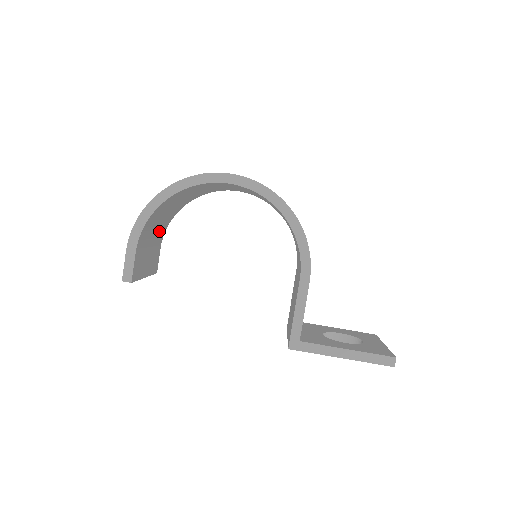
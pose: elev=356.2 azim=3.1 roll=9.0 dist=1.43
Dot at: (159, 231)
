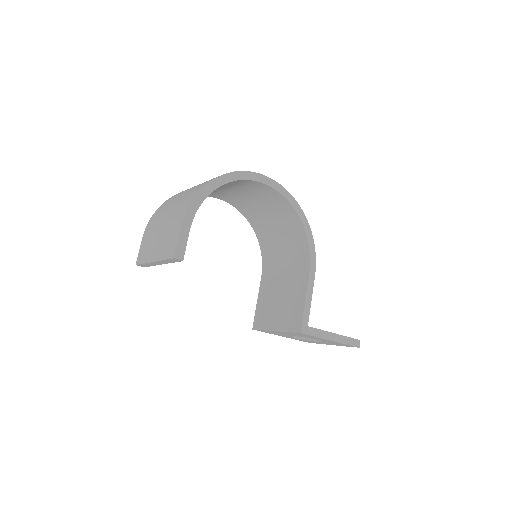
Dot at: occluded
